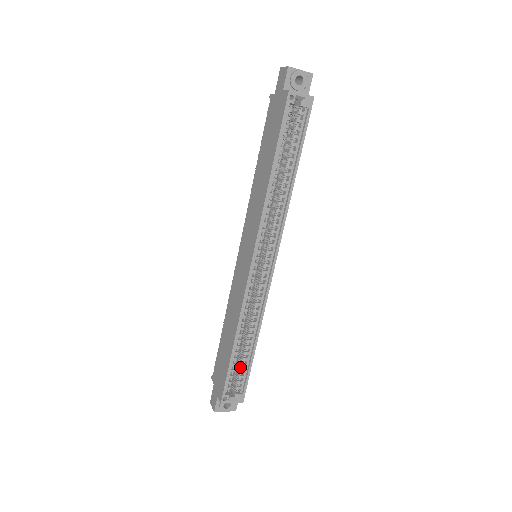
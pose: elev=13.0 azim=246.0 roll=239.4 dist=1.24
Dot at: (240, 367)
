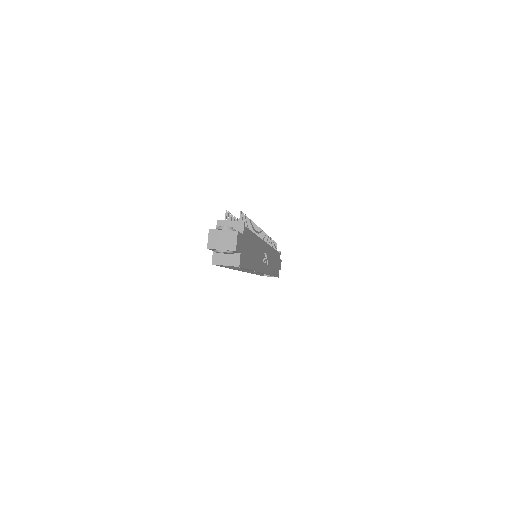
Dot at: occluded
